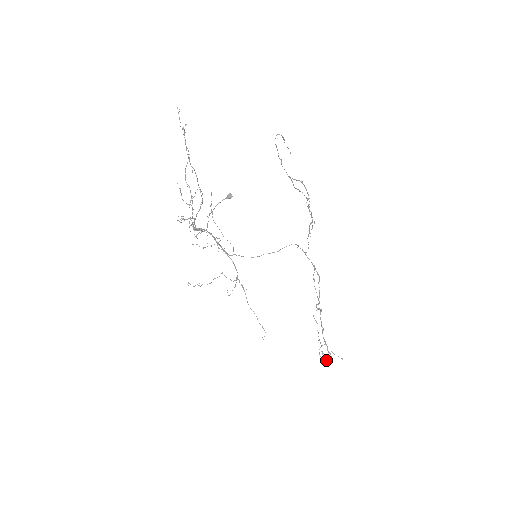
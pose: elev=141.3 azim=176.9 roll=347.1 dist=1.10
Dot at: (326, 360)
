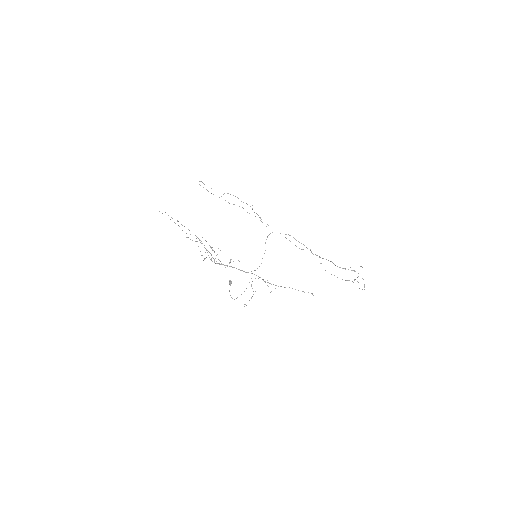
Dot at: (364, 284)
